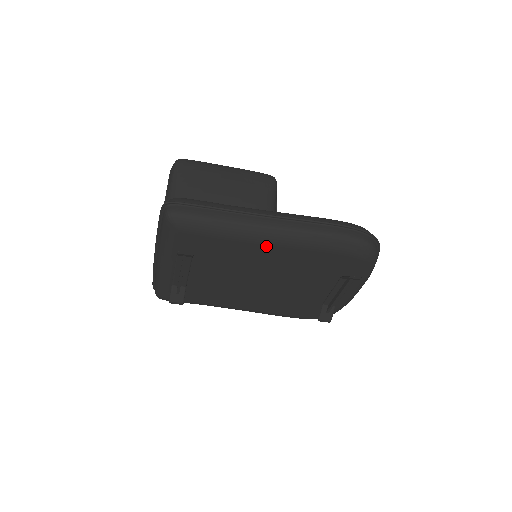
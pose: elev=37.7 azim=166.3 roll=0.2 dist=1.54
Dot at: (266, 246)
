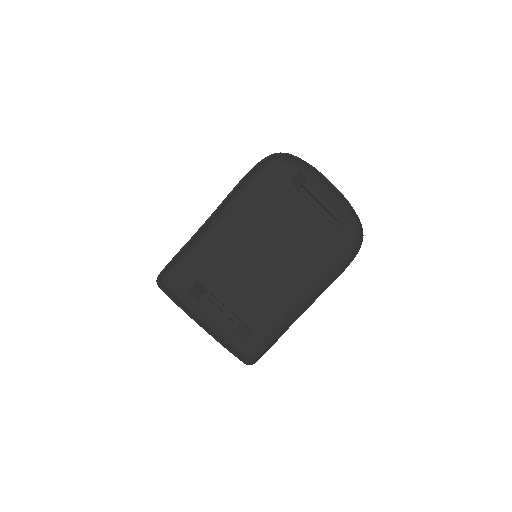
Dot at: (228, 229)
